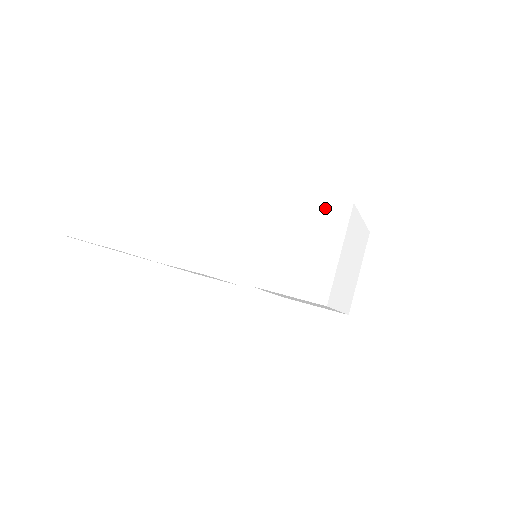
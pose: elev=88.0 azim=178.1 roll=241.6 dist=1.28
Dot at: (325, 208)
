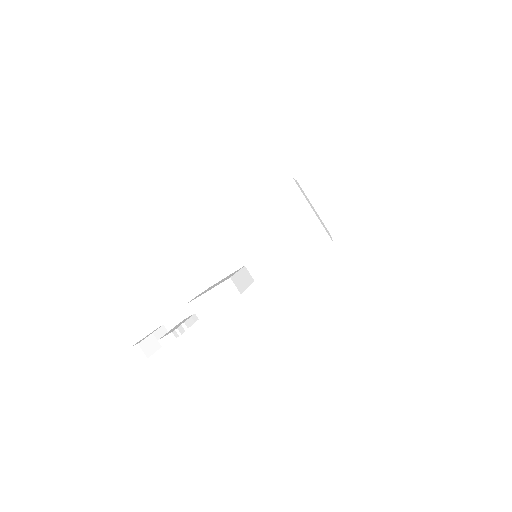
Dot at: (280, 195)
